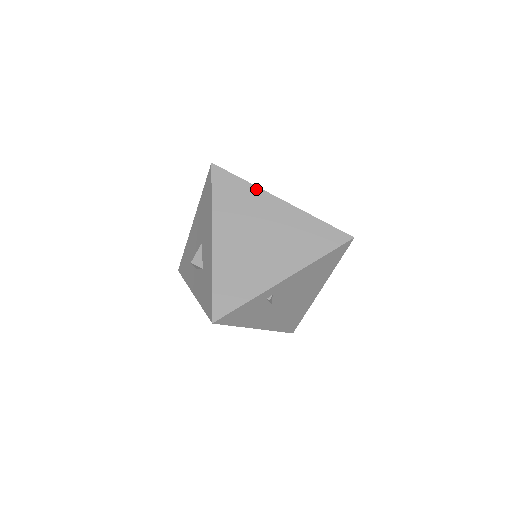
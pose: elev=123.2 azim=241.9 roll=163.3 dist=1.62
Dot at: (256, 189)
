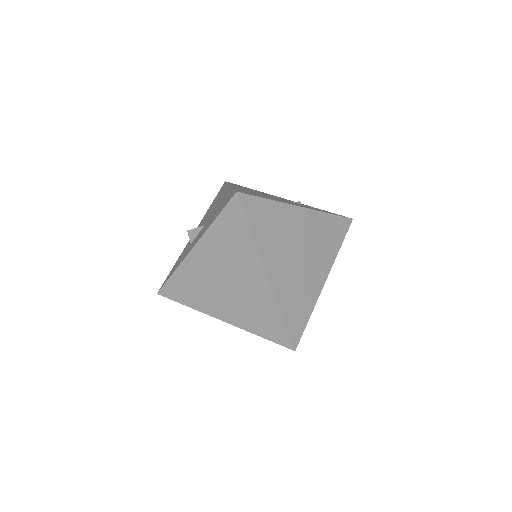
Dot at: (254, 248)
